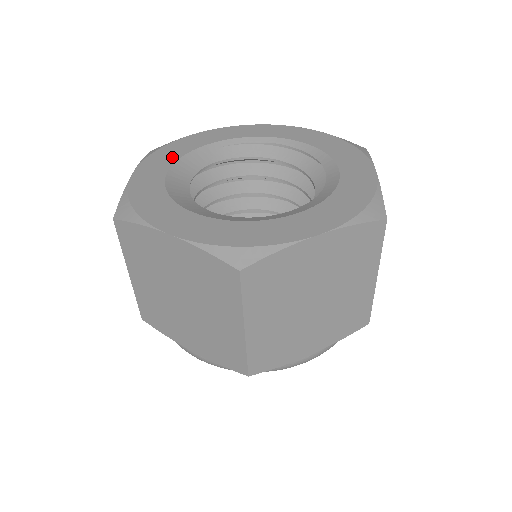
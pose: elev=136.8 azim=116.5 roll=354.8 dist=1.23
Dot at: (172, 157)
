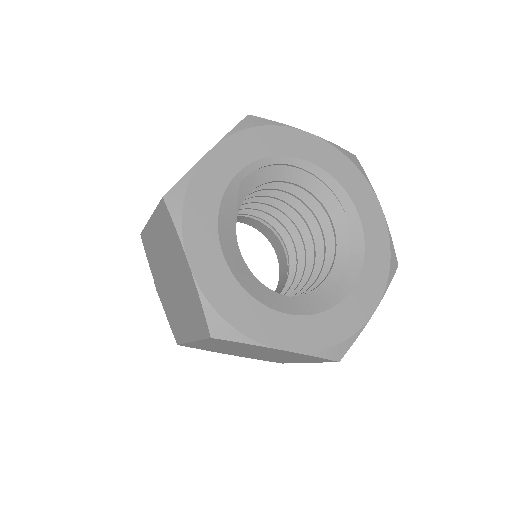
Dot at: (209, 221)
